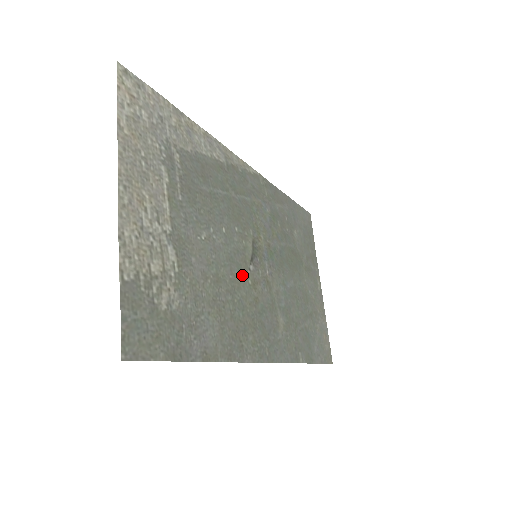
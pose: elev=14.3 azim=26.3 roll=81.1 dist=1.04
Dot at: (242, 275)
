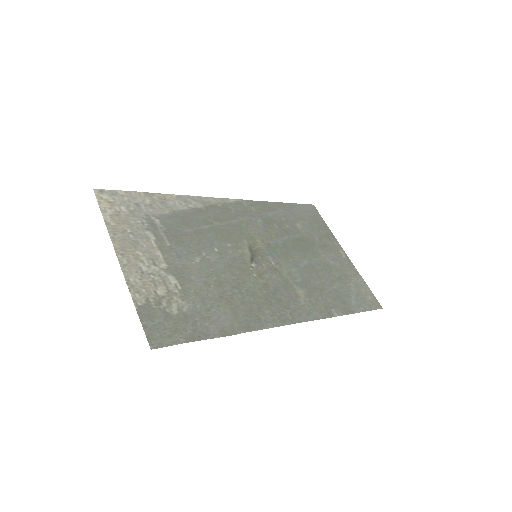
Dot at: (245, 273)
